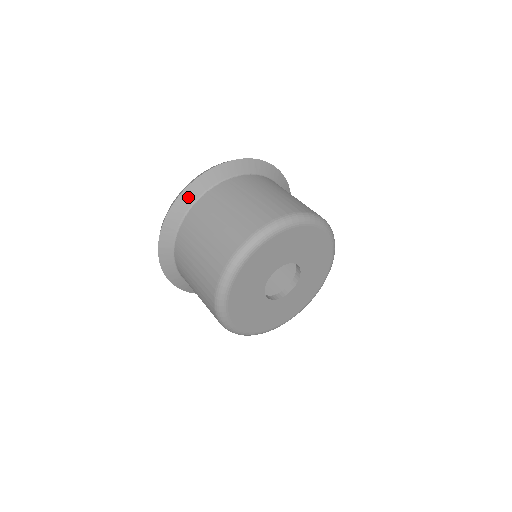
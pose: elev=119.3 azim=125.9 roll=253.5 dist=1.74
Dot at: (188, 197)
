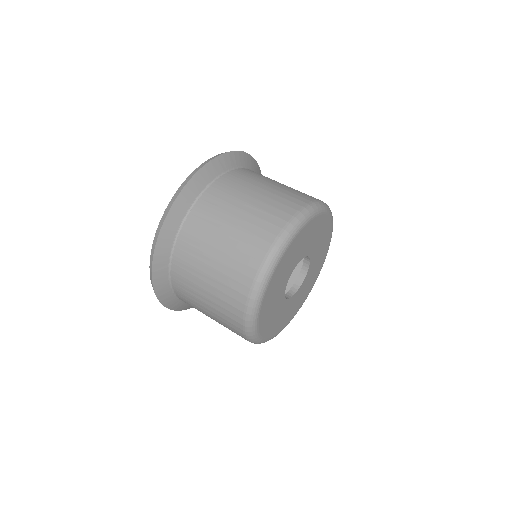
Dot at: (171, 226)
